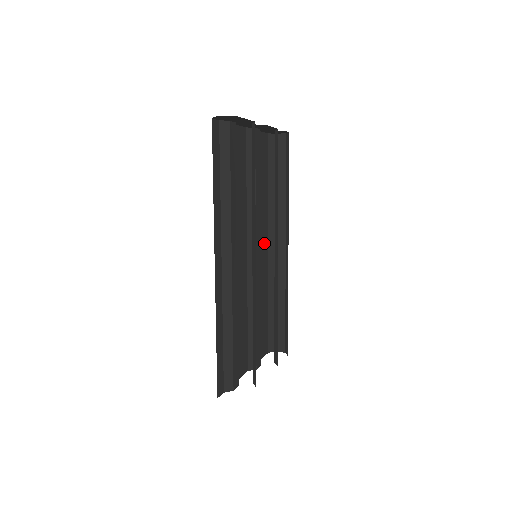
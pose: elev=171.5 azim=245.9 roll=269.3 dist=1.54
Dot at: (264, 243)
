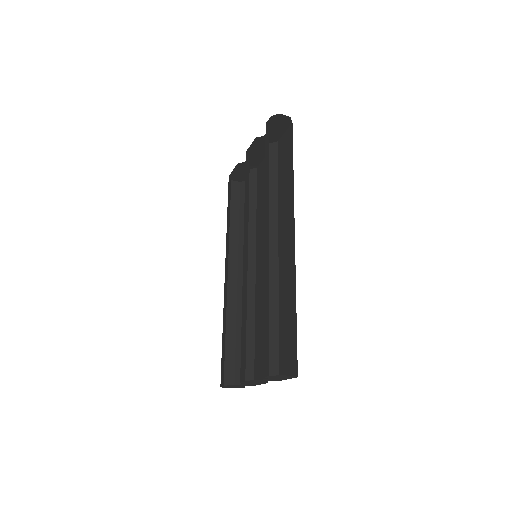
Dot at: occluded
